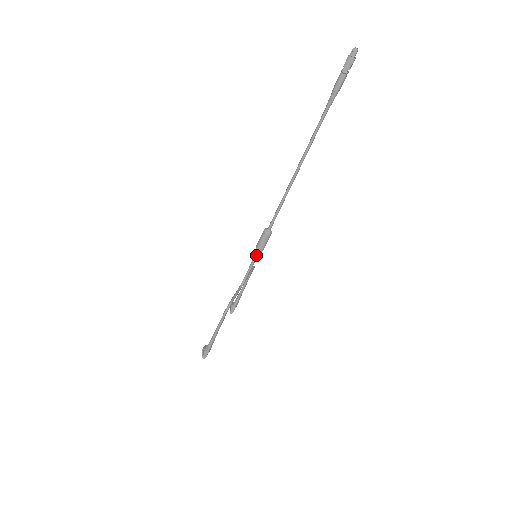
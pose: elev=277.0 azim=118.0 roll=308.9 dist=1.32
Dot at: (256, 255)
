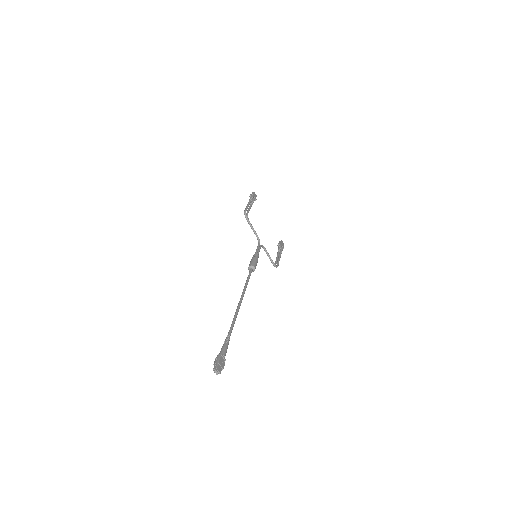
Dot at: occluded
